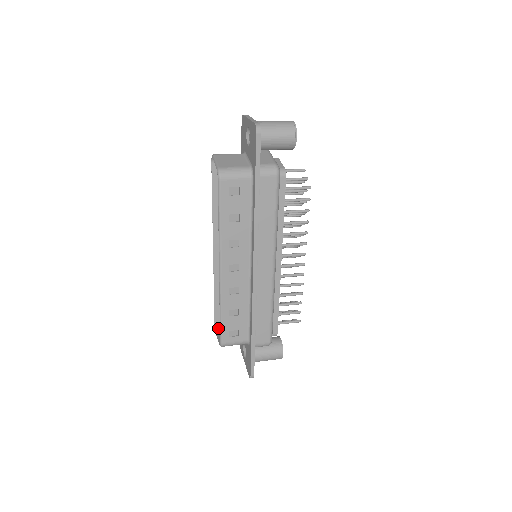
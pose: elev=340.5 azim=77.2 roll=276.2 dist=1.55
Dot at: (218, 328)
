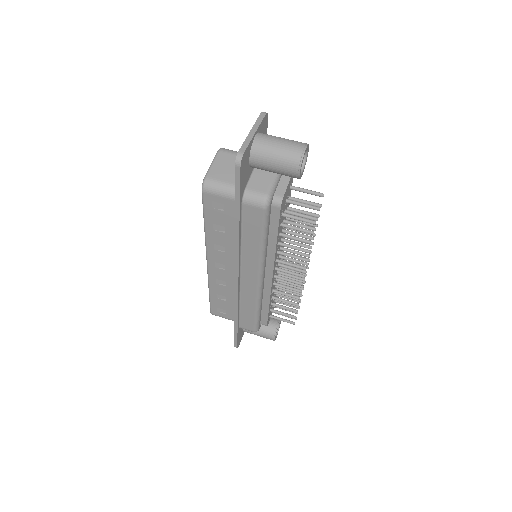
Dot at: occluded
